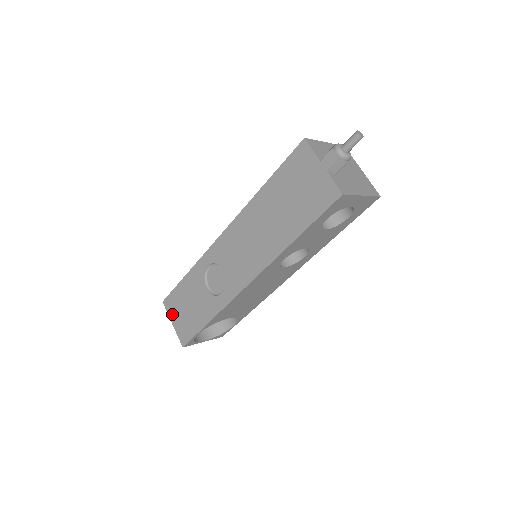
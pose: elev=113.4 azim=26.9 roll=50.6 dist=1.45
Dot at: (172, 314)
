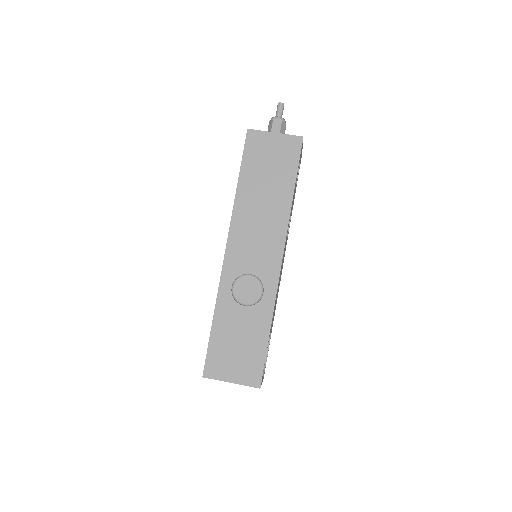
Dot at: (223, 374)
